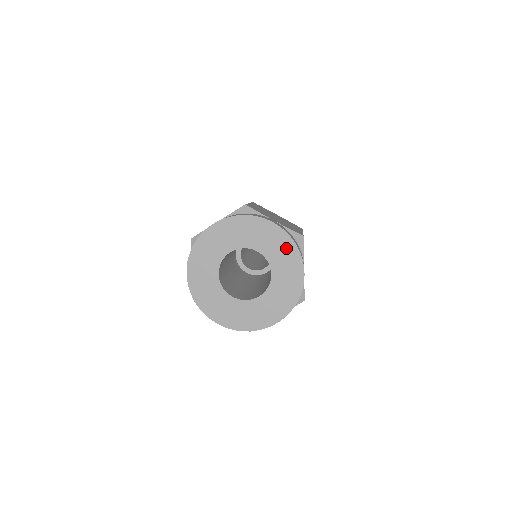
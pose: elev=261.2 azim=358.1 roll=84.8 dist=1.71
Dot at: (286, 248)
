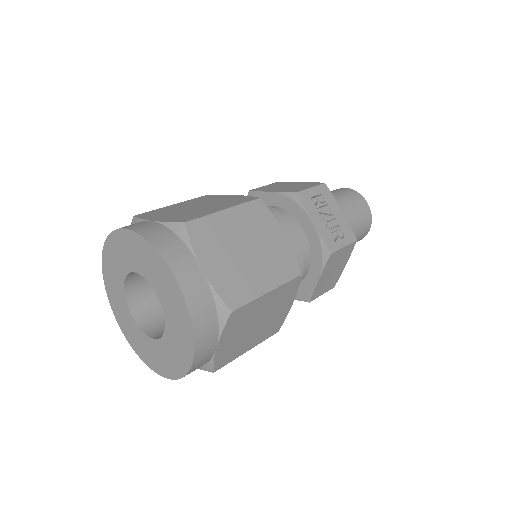
Dot at: (148, 255)
